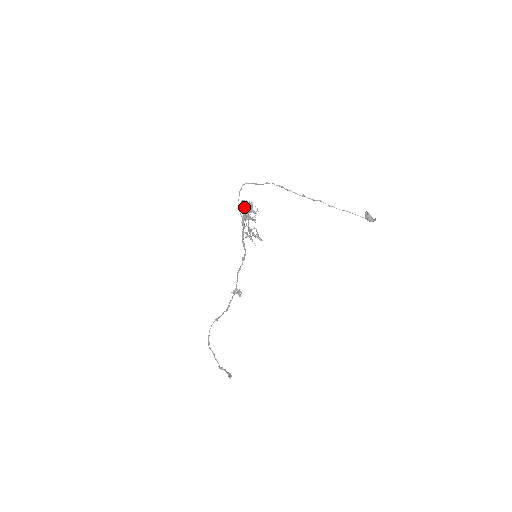
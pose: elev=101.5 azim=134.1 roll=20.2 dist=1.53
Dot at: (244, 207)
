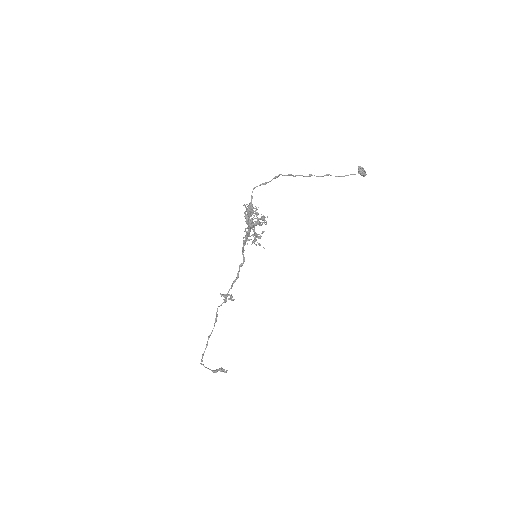
Dot at: (256, 216)
